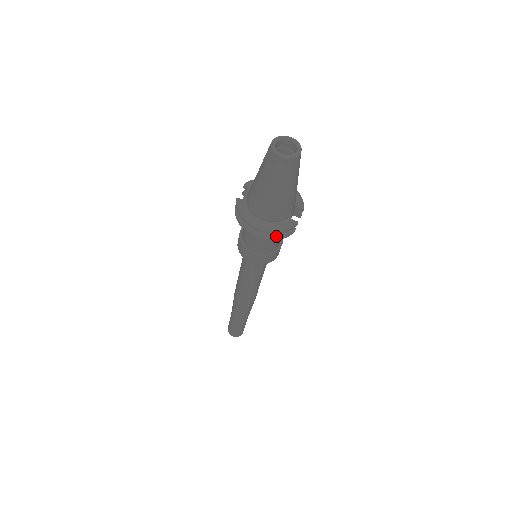
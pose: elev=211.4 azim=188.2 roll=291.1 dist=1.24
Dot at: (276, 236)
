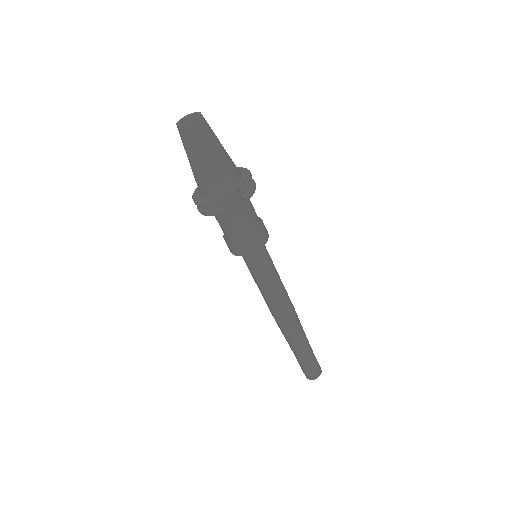
Dot at: (209, 211)
